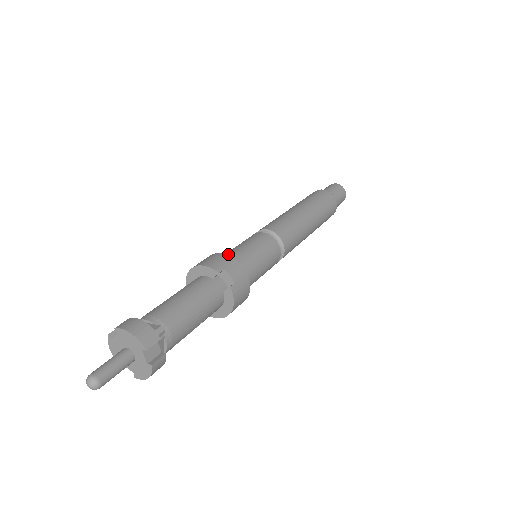
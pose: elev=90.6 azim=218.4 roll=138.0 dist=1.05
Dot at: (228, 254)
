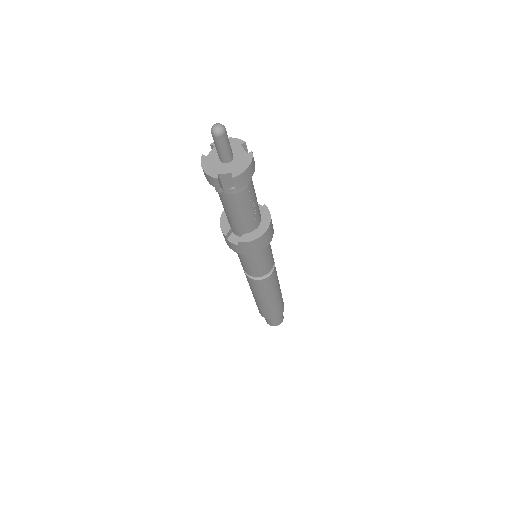
Dot at: occluded
